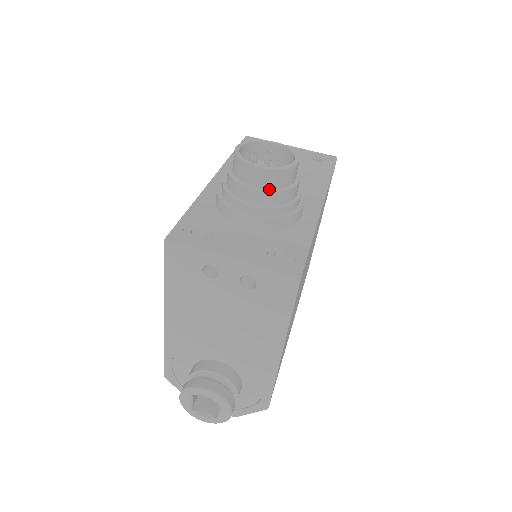
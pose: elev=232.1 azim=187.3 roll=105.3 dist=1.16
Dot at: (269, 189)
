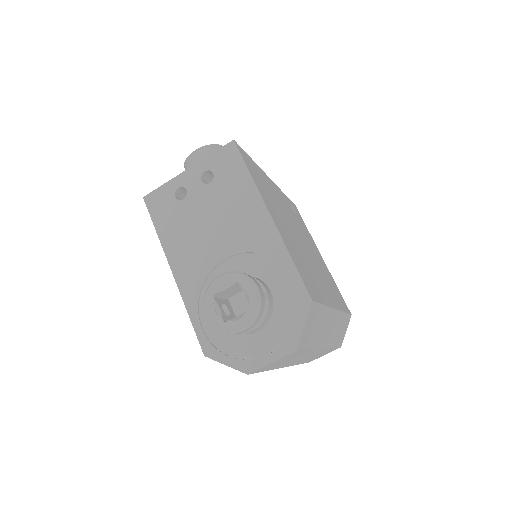
Dot at: occluded
